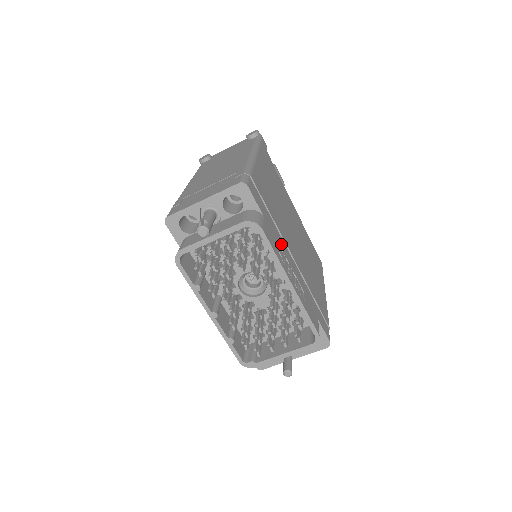
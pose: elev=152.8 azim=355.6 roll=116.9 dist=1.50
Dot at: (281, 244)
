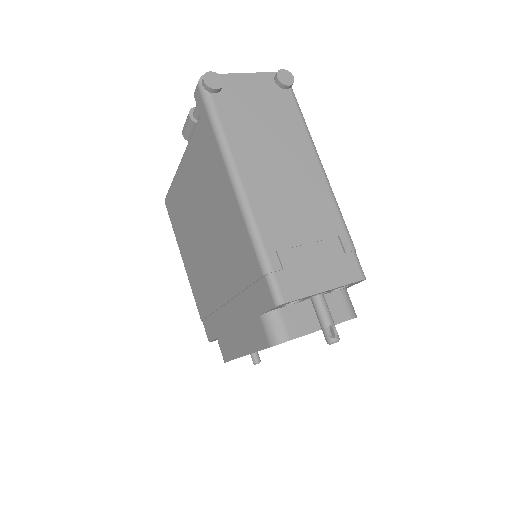
Dot at: occluded
